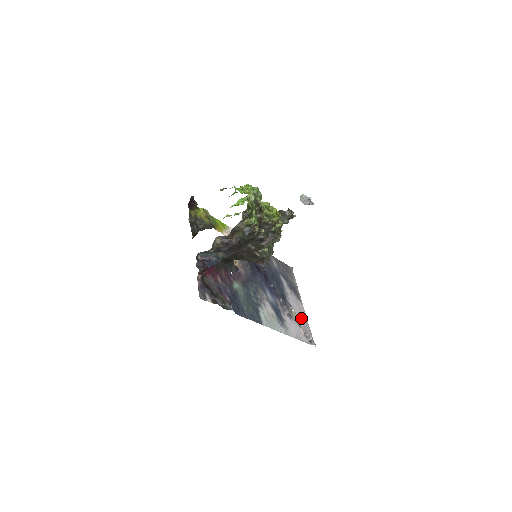
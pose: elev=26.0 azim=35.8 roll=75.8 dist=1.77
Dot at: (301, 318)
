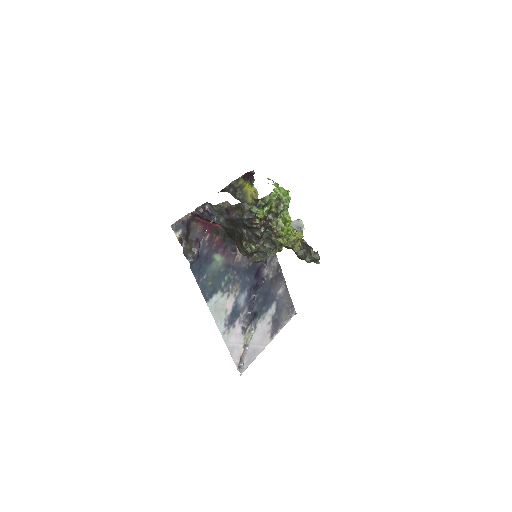
Dot at: (254, 345)
